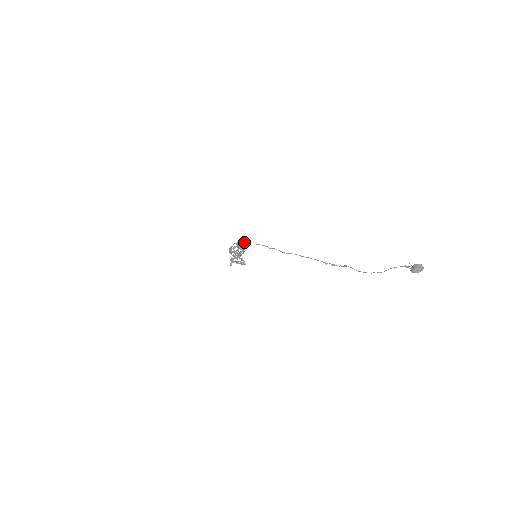
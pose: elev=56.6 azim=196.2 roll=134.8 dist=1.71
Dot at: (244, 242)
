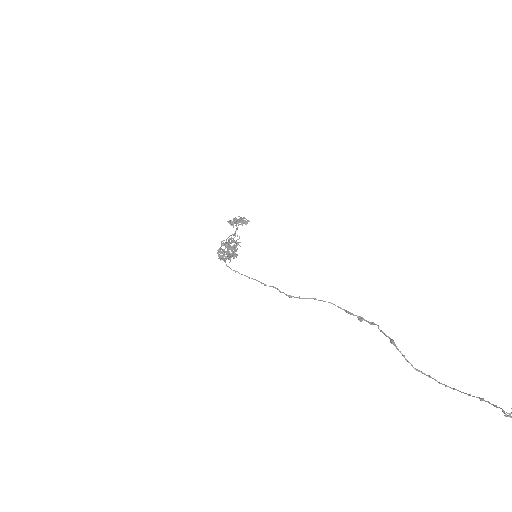
Dot at: (230, 268)
